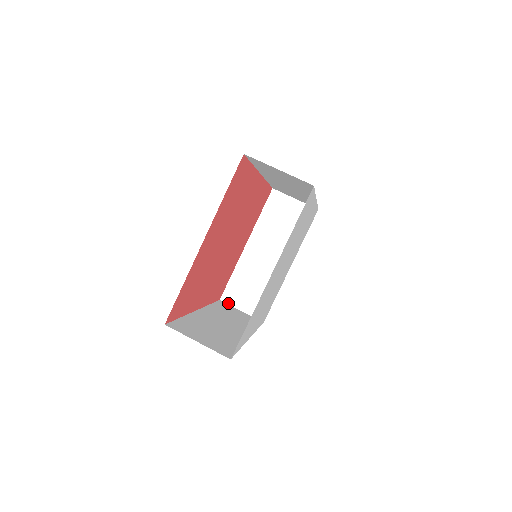
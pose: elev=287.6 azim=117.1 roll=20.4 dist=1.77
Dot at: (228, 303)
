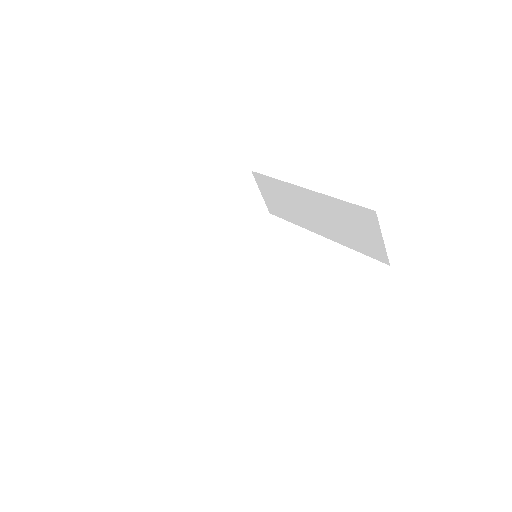
Dot at: (148, 255)
